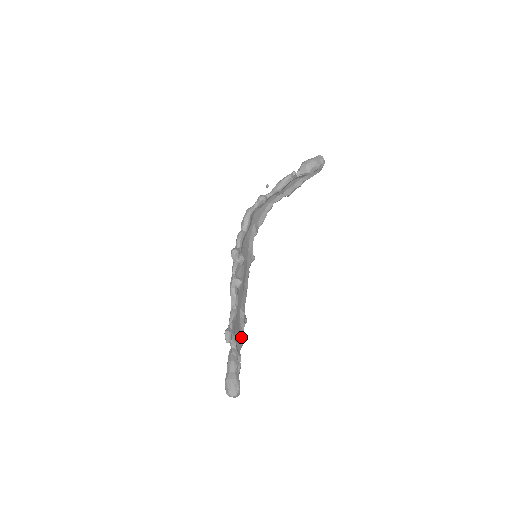
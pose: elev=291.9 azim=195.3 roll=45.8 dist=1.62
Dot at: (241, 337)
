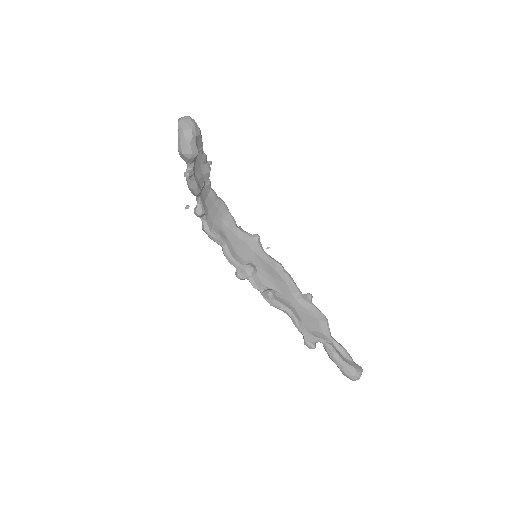
Dot at: (320, 317)
